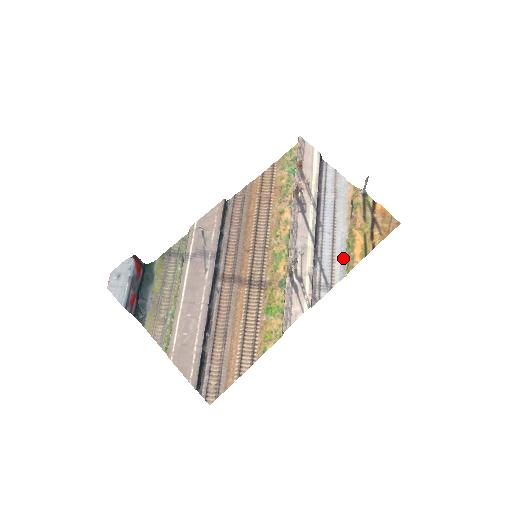
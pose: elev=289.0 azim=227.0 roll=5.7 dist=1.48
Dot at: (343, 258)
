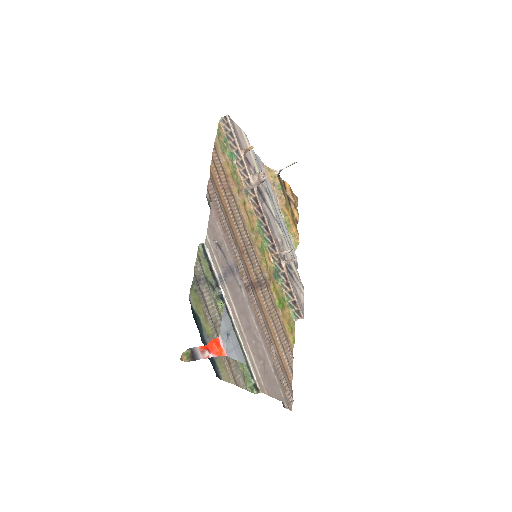
Dot at: (289, 237)
